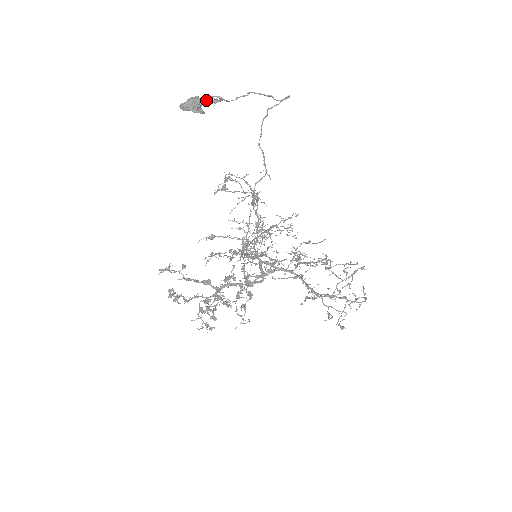
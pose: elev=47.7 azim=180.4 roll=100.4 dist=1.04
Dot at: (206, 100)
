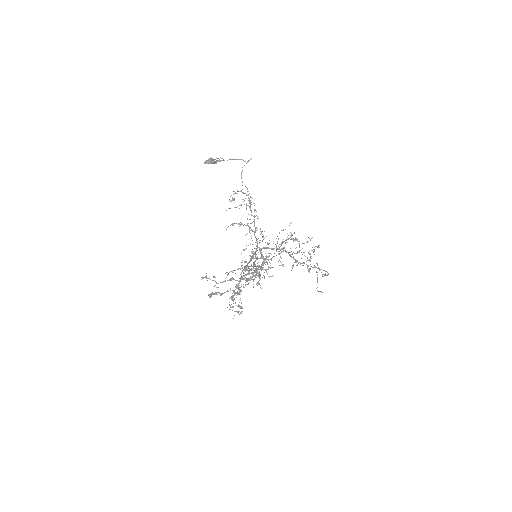
Dot at: (215, 161)
